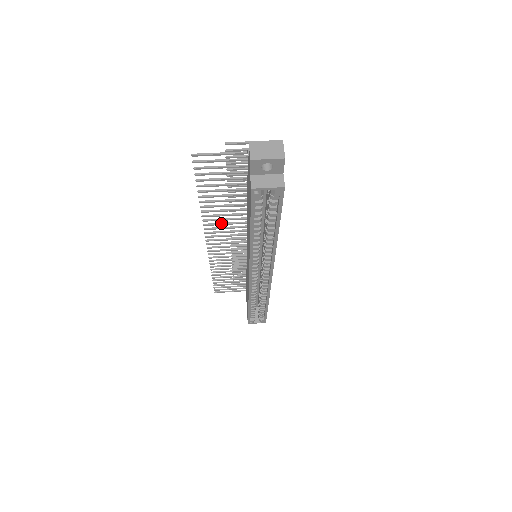
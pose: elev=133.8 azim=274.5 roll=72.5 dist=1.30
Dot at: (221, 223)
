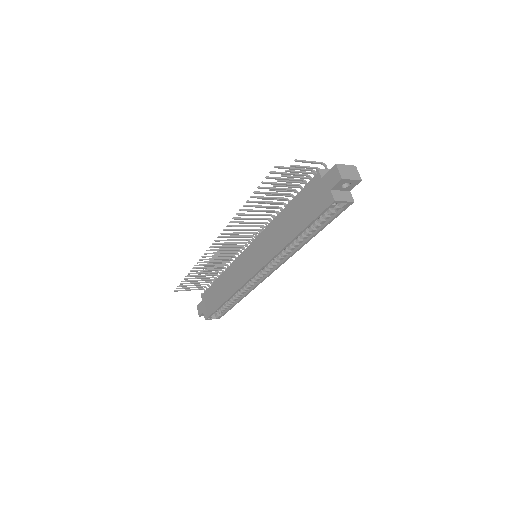
Dot at: (241, 225)
